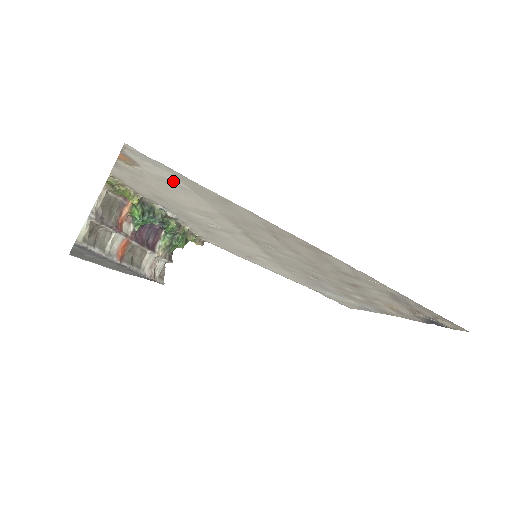
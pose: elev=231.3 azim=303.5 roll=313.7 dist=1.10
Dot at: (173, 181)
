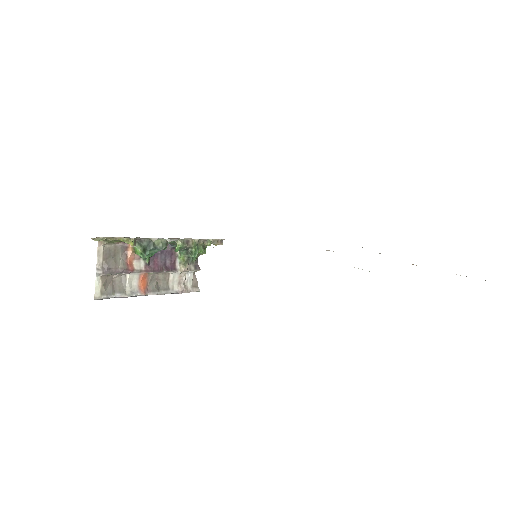
Dot at: occluded
